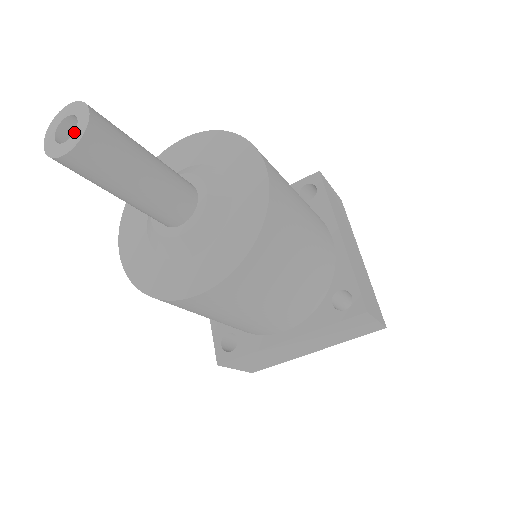
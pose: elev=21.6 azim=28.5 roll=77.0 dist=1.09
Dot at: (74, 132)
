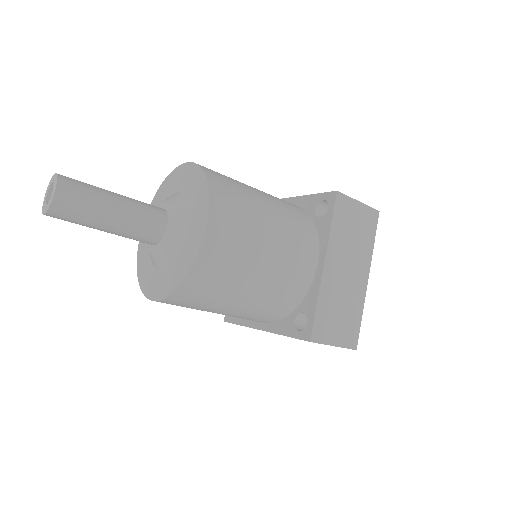
Dot at: (49, 200)
